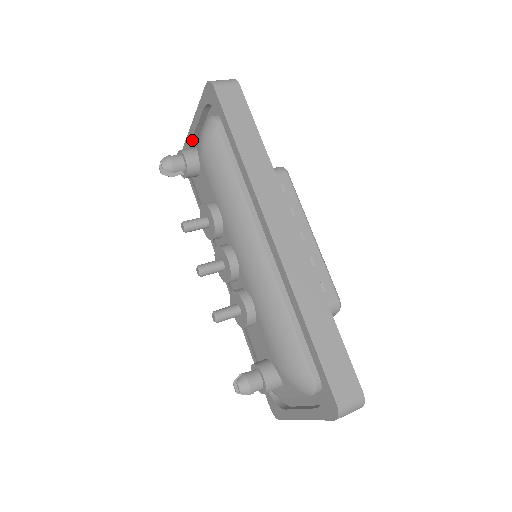
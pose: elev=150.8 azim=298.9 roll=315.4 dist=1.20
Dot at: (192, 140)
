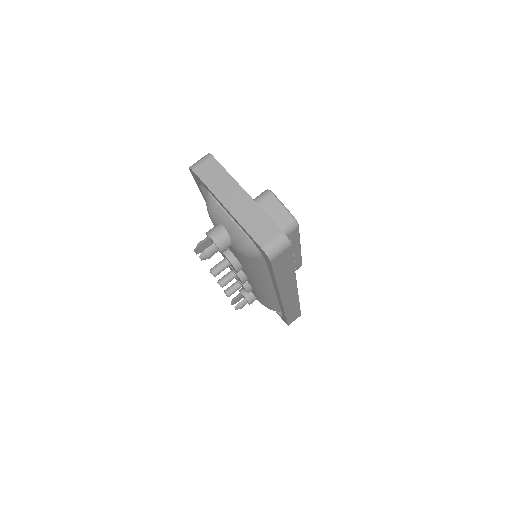
Dot at: occluded
